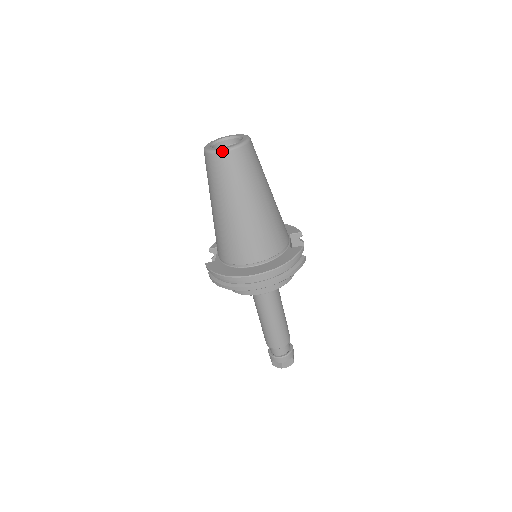
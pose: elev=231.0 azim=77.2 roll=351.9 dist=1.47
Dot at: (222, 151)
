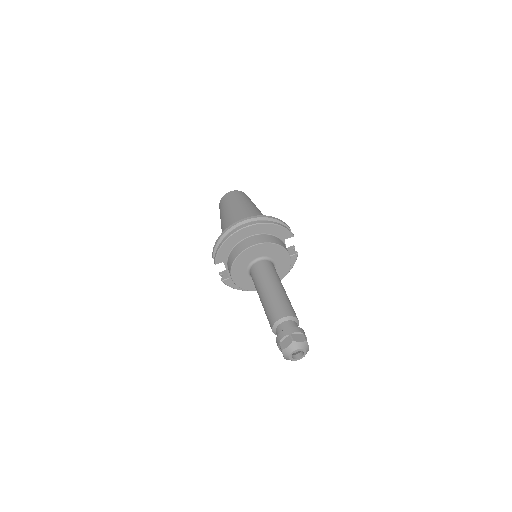
Dot at: (229, 192)
